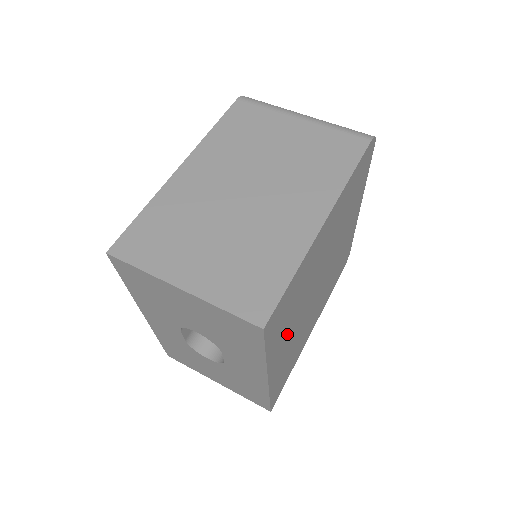
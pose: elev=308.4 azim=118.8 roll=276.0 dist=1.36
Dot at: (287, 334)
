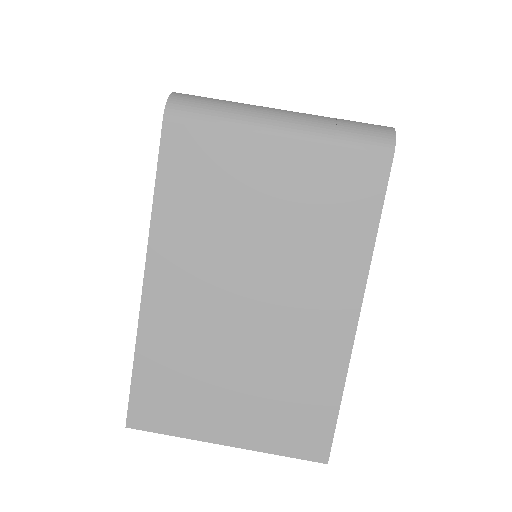
Dot at: occluded
